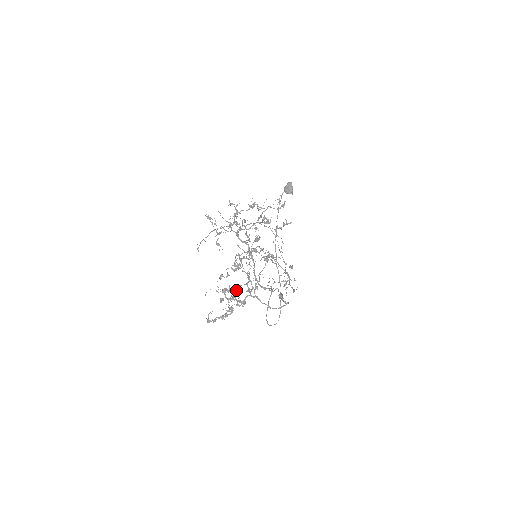
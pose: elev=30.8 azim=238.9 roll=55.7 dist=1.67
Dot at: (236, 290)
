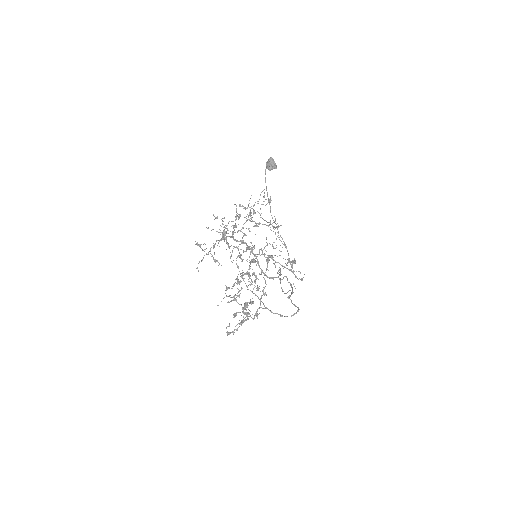
Dot at: occluded
